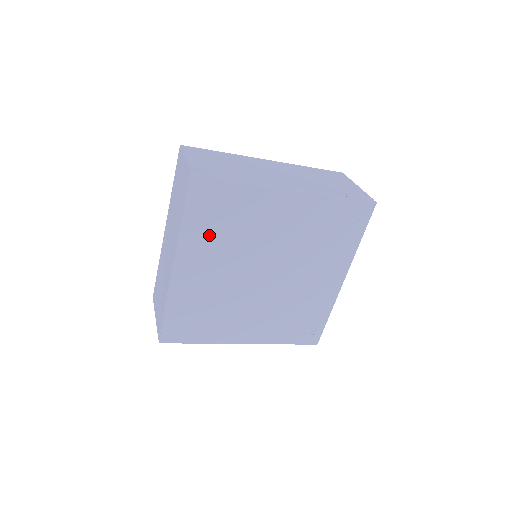
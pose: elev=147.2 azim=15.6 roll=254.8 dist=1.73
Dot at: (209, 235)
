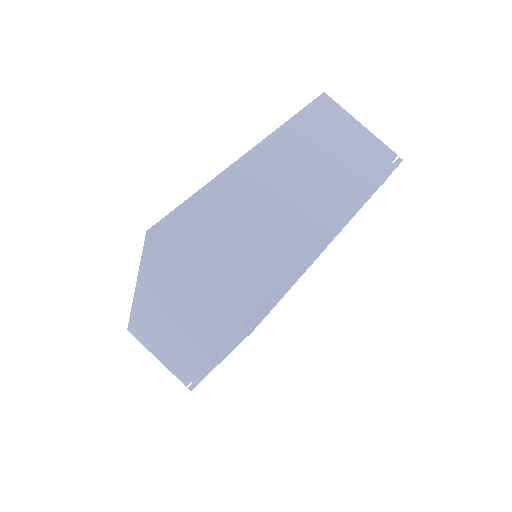
Dot at: occluded
